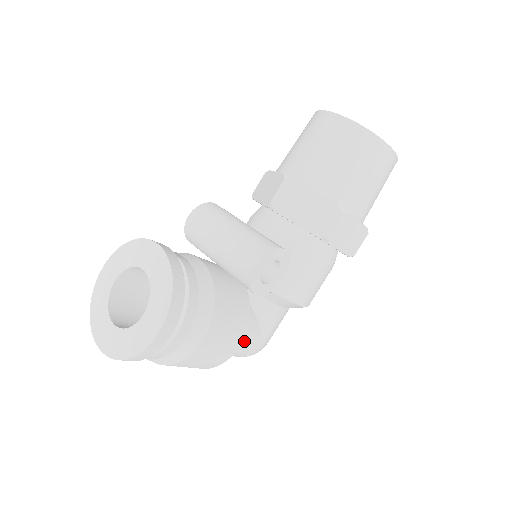
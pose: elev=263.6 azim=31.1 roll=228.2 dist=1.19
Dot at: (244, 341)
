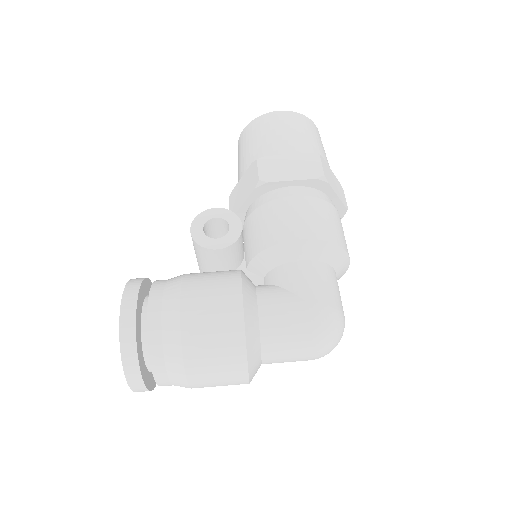
Dot at: (274, 309)
